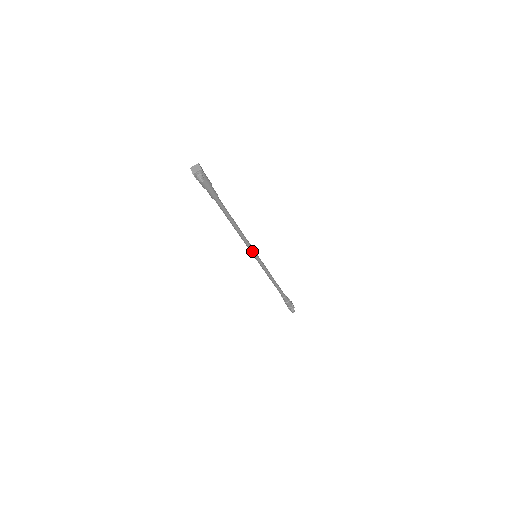
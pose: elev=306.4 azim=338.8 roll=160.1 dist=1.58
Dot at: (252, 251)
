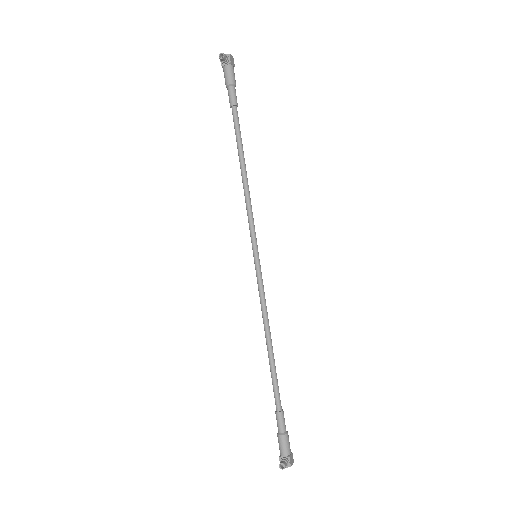
Dot at: (252, 238)
